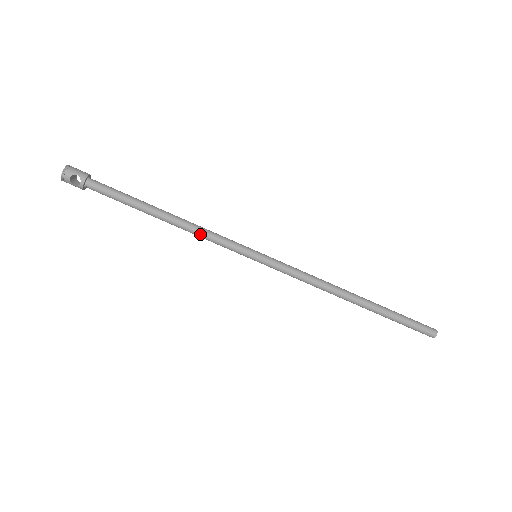
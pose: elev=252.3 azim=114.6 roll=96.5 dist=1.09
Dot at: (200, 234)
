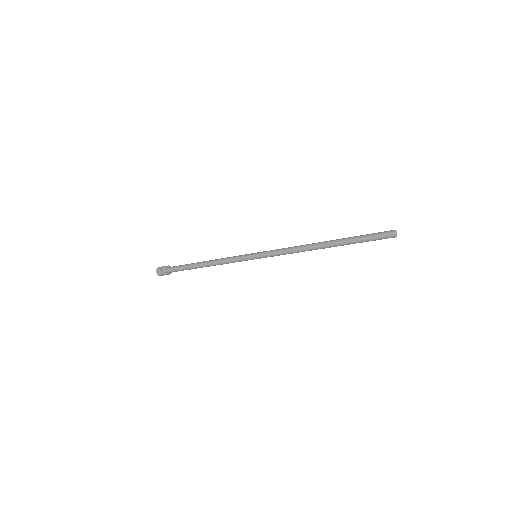
Dot at: (226, 263)
